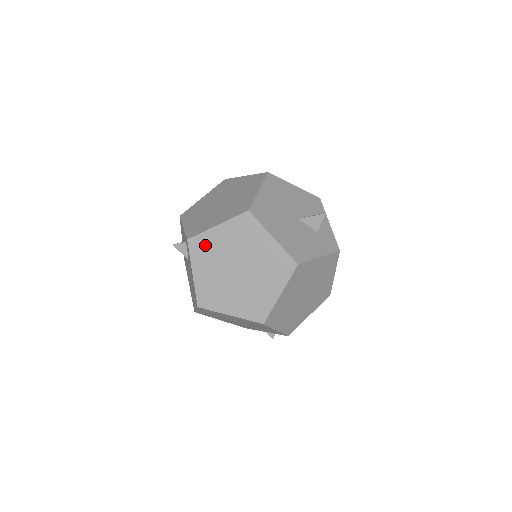
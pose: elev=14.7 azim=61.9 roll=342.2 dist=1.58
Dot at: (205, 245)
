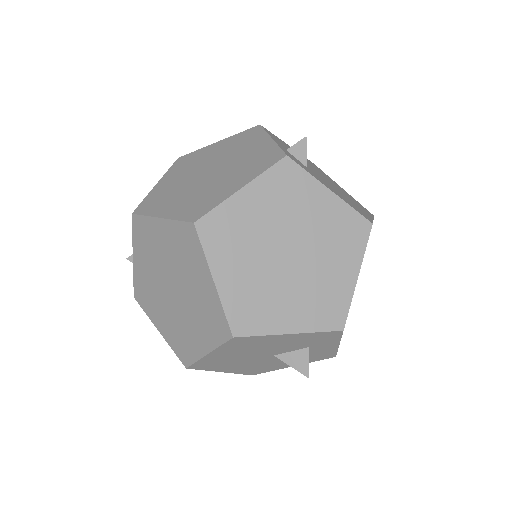
Dot at: occluded
